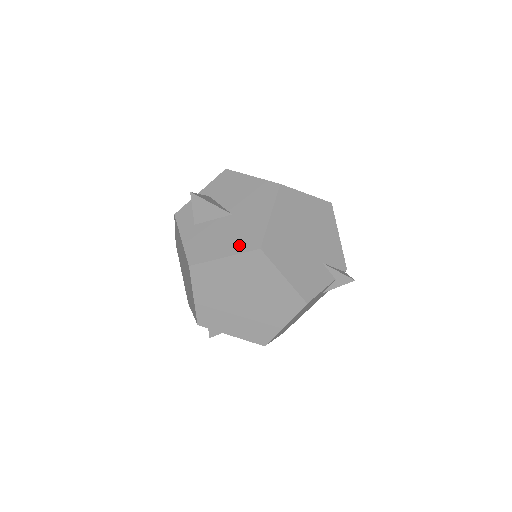
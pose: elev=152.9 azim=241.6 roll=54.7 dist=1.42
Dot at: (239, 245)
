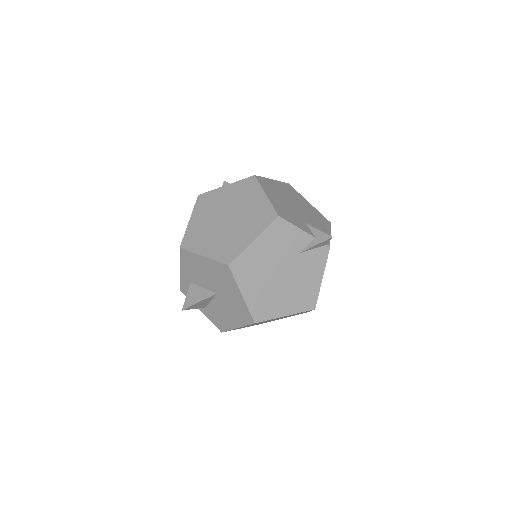
Dot at: occluded
